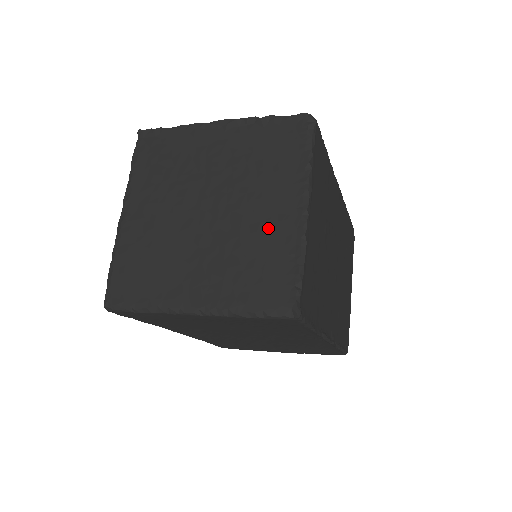
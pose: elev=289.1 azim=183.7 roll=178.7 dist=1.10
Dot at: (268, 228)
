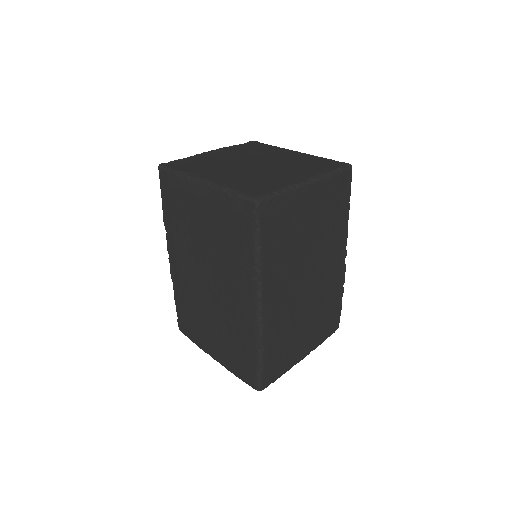
Dot at: (294, 158)
